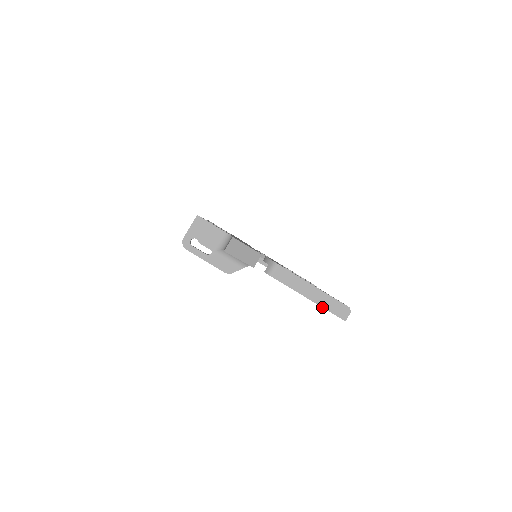
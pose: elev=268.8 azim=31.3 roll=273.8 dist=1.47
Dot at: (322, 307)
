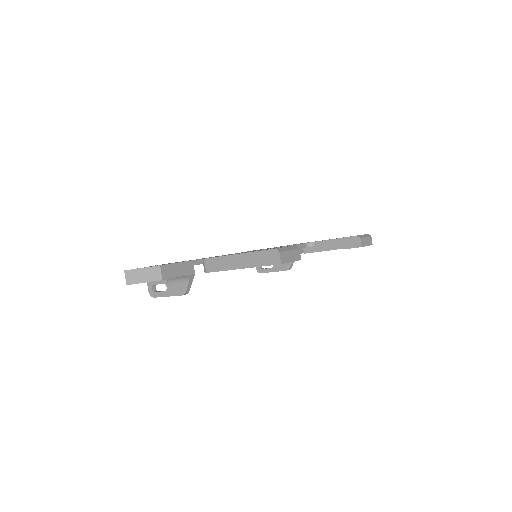
Dot at: occluded
